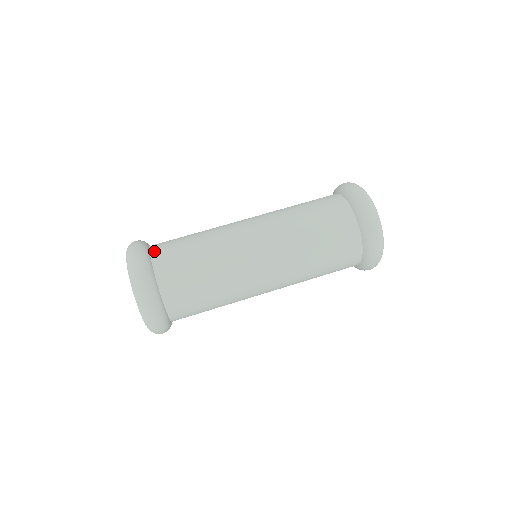
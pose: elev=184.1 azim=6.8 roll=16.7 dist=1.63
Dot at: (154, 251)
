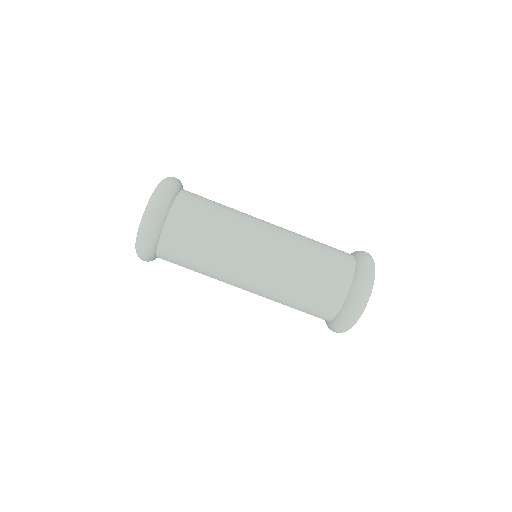
Dot at: occluded
